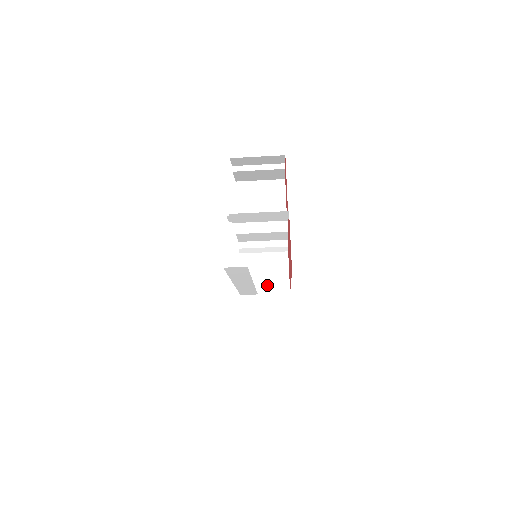
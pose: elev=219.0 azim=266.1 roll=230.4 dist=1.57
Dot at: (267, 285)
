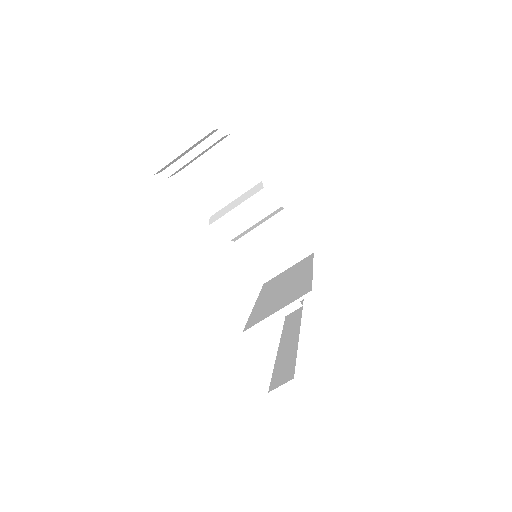
Dot at: (284, 258)
